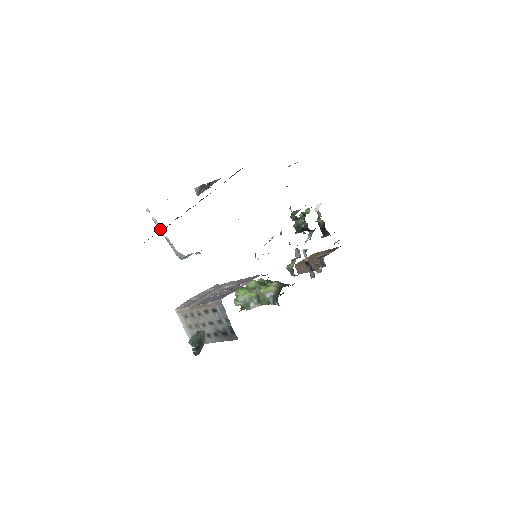
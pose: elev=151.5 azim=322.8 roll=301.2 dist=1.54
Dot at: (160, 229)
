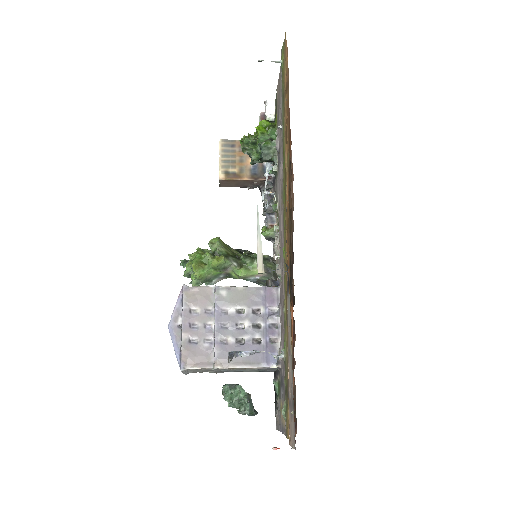
Dot at: occluded
